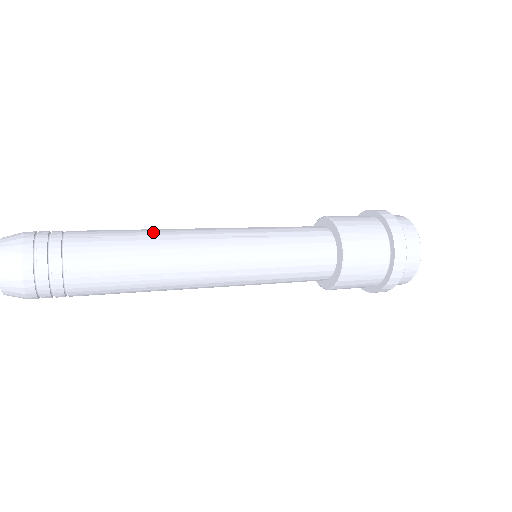
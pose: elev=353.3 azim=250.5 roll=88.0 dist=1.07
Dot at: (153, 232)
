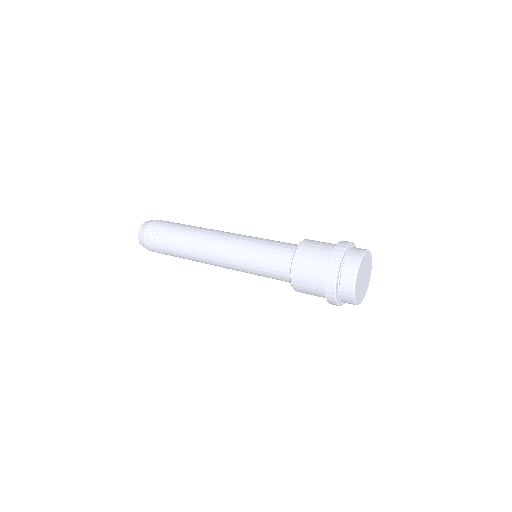
Dot at: occluded
